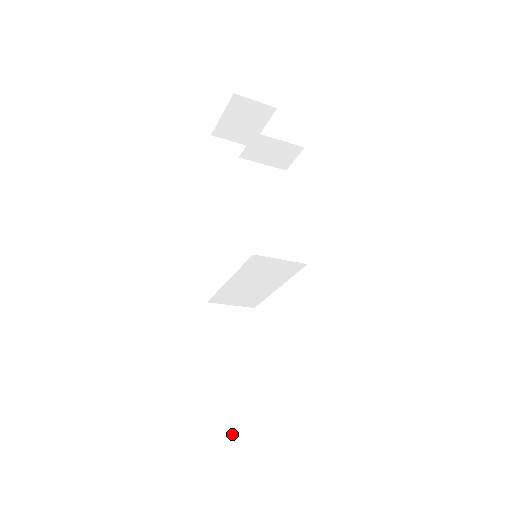
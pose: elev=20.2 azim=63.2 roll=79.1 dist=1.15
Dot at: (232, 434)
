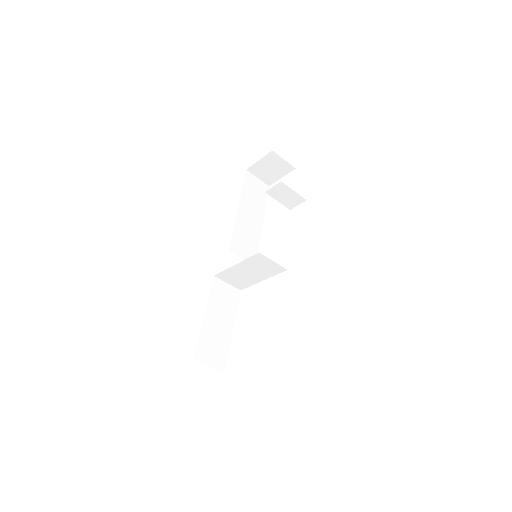
Dot at: (207, 360)
